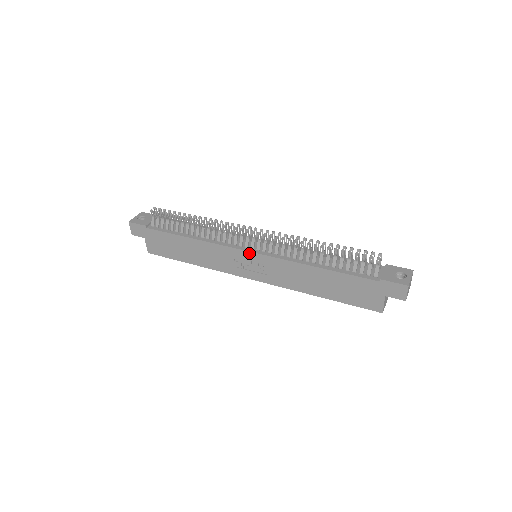
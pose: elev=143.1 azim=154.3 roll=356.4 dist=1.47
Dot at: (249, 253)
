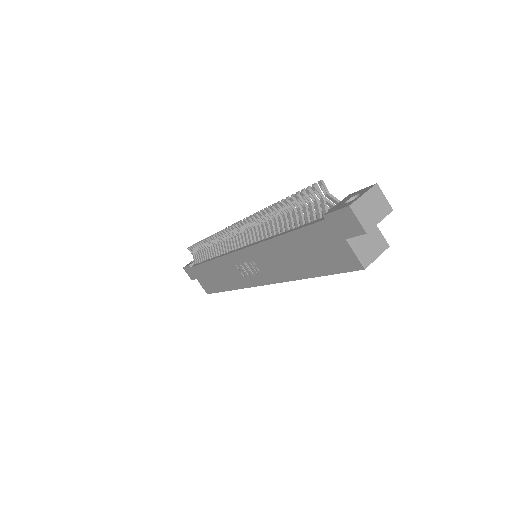
Dot at: (238, 253)
